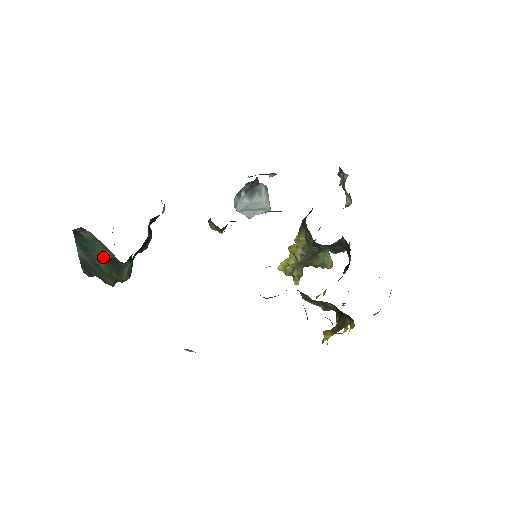
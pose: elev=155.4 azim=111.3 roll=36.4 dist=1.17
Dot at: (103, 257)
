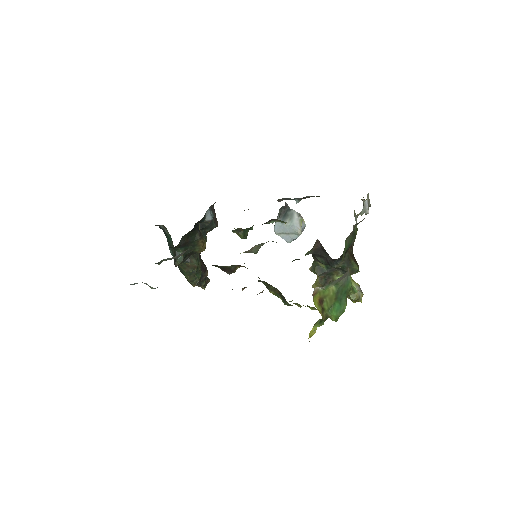
Dot at: (174, 250)
